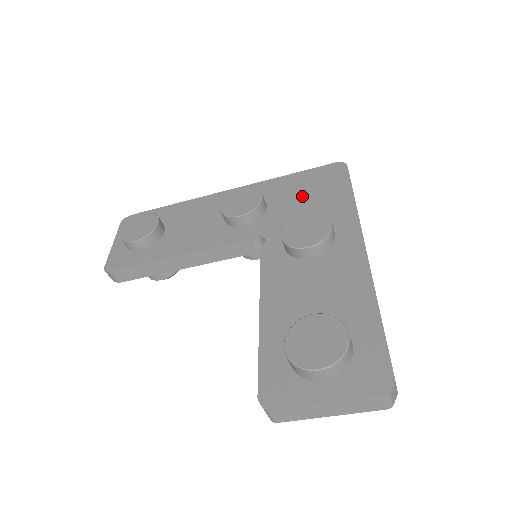
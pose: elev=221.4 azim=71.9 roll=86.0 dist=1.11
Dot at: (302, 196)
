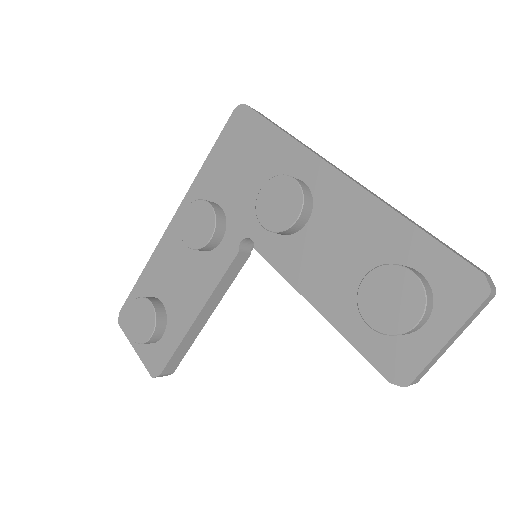
Dot at: (239, 170)
